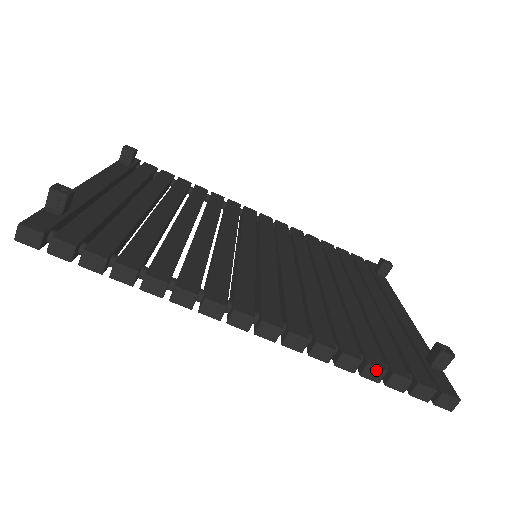
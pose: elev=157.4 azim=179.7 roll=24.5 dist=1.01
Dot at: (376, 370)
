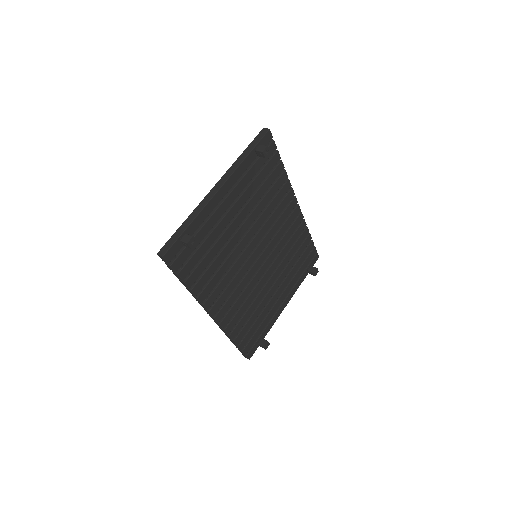
Dot at: (234, 343)
